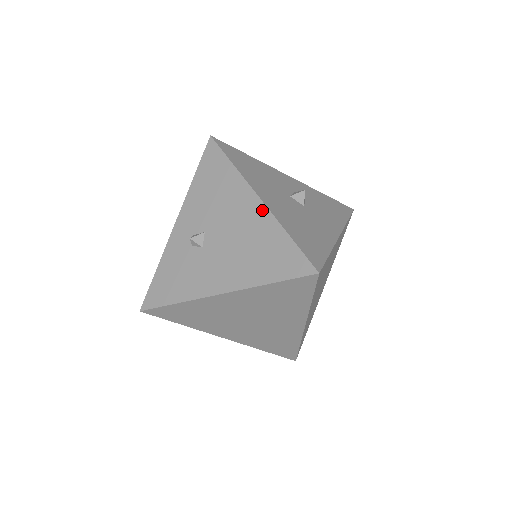
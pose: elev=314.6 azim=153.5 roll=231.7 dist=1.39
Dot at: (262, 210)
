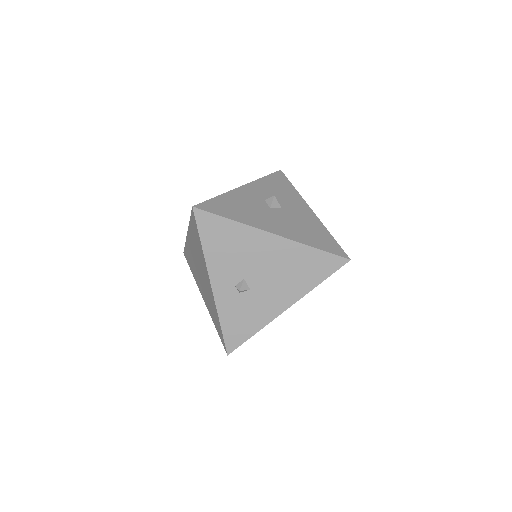
Dot at: (283, 242)
